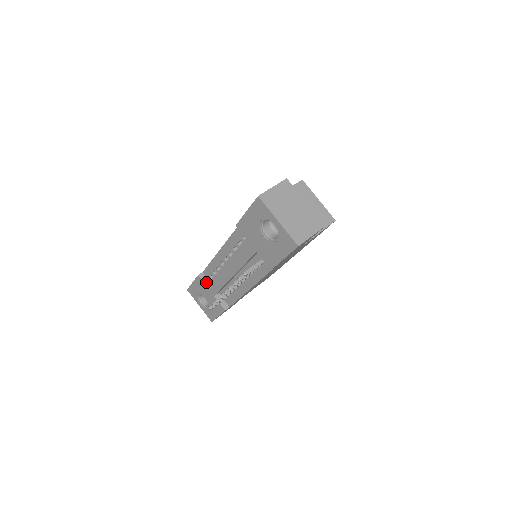
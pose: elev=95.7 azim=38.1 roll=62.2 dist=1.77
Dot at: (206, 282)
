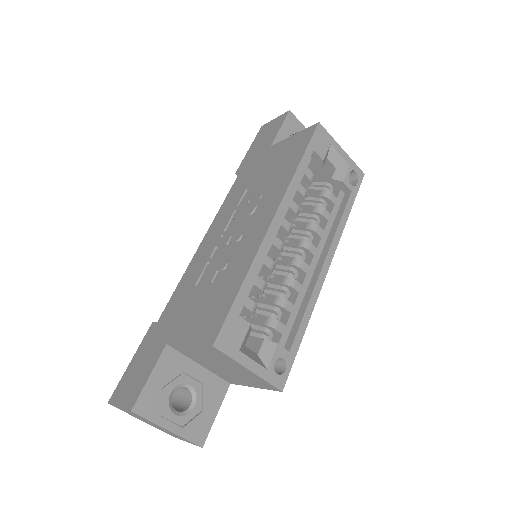
Dot at: occluded
